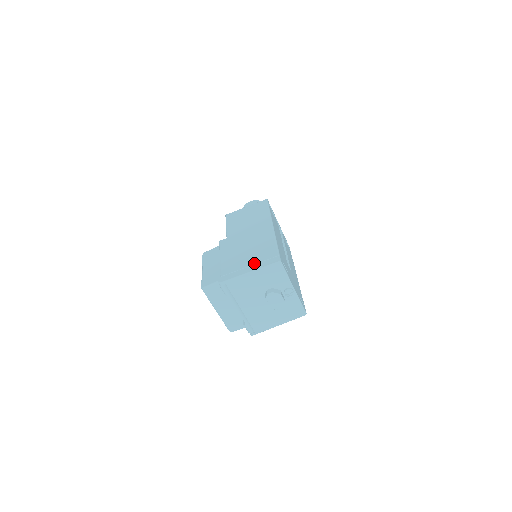
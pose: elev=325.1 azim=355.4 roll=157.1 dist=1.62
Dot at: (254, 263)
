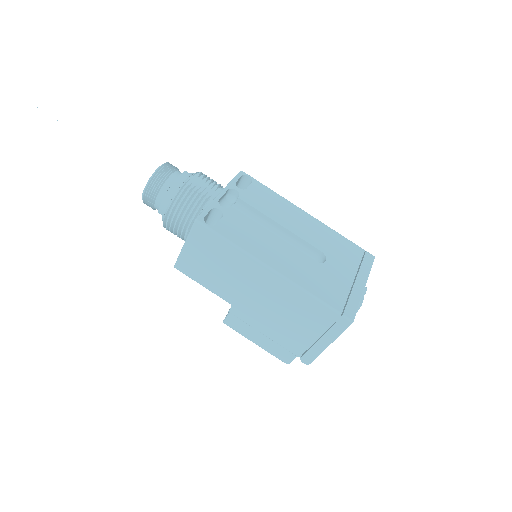
Dot at: (320, 334)
